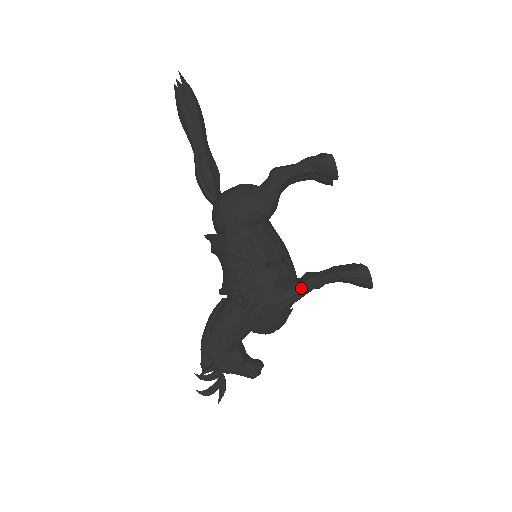
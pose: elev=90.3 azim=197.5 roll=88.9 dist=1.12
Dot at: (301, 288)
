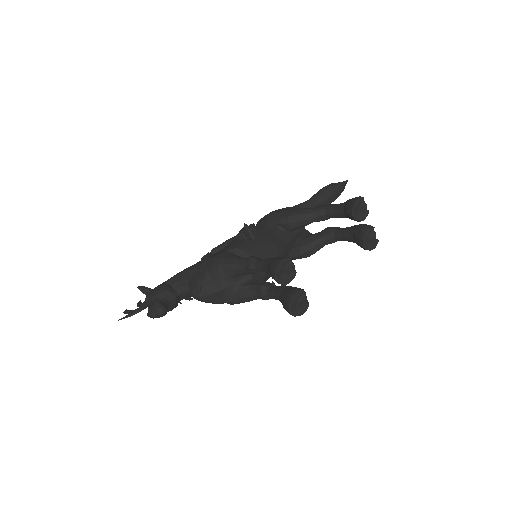
Dot at: (239, 258)
